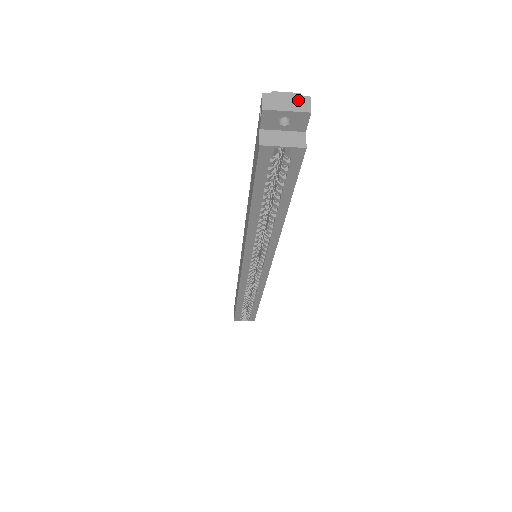
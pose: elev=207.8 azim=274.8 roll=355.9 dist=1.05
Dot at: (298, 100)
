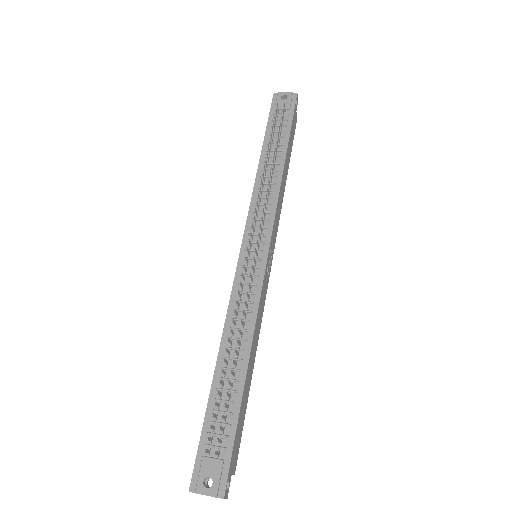
Dot at: (216, 497)
